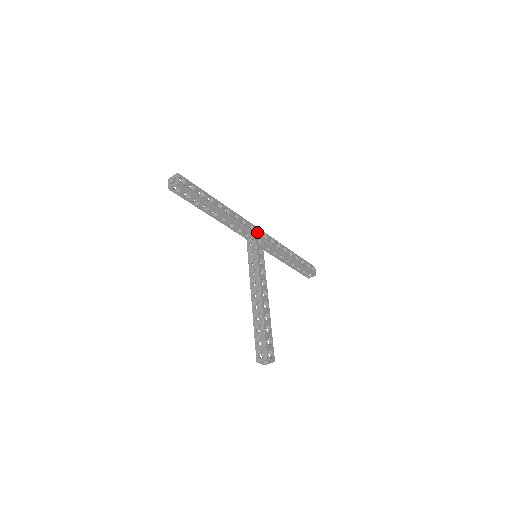
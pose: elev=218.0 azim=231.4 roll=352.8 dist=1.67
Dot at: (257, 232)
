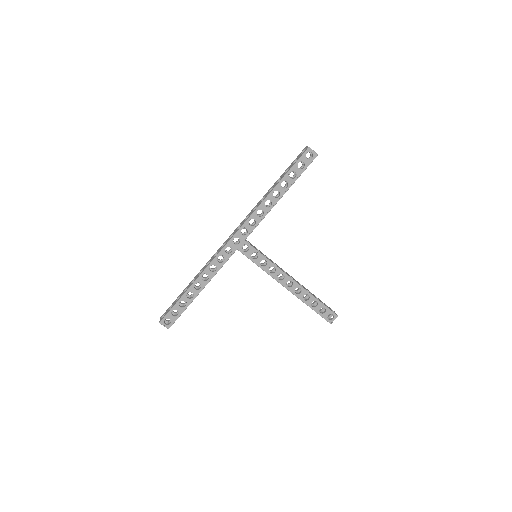
Dot at: (235, 237)
